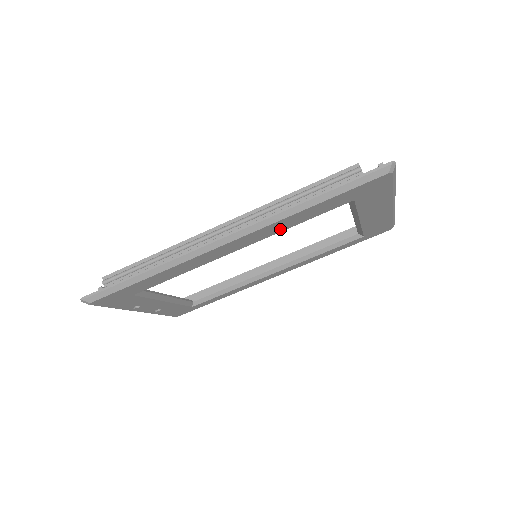
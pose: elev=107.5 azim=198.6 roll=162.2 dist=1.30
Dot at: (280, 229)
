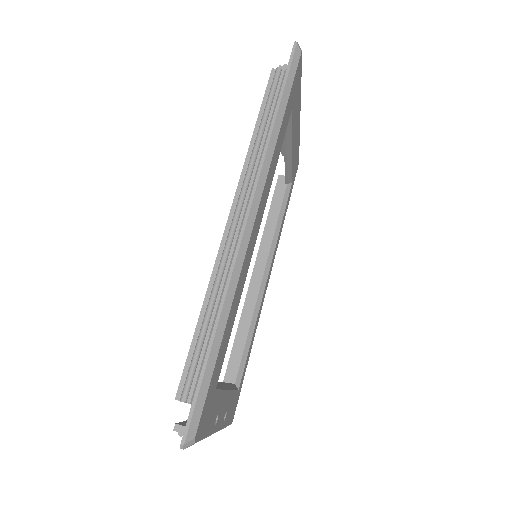
Dot at: (271, 180)
